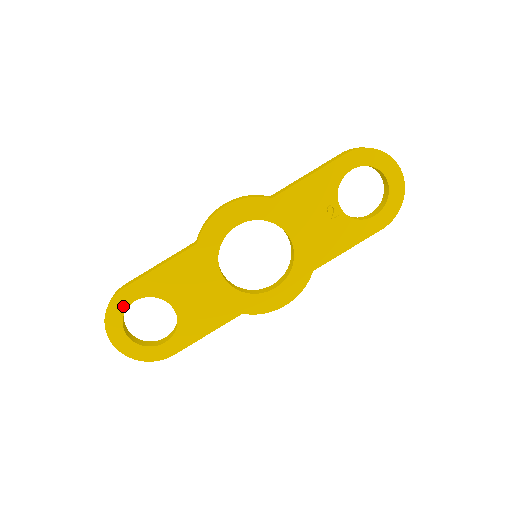
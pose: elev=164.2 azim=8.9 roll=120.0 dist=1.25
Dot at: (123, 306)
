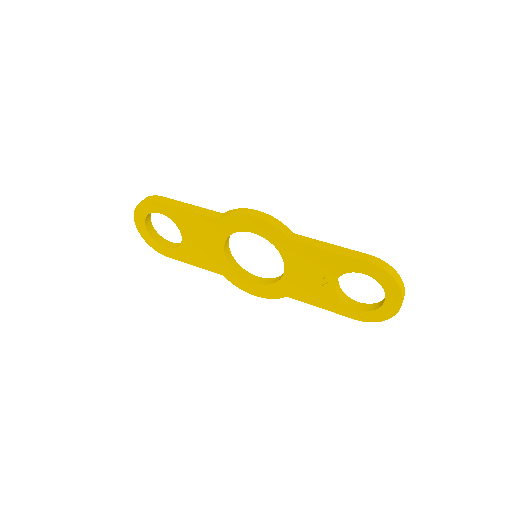
Dot at: (151, 209)
